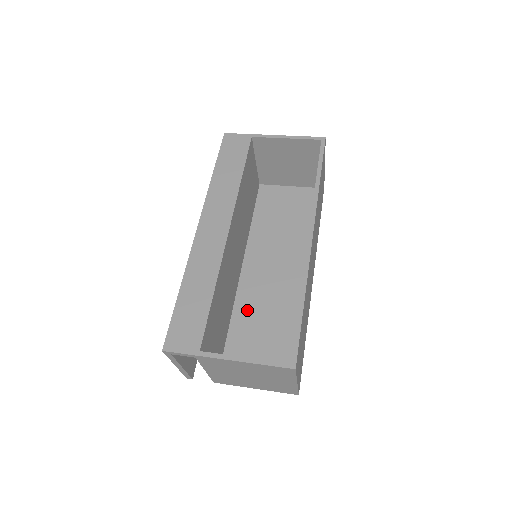
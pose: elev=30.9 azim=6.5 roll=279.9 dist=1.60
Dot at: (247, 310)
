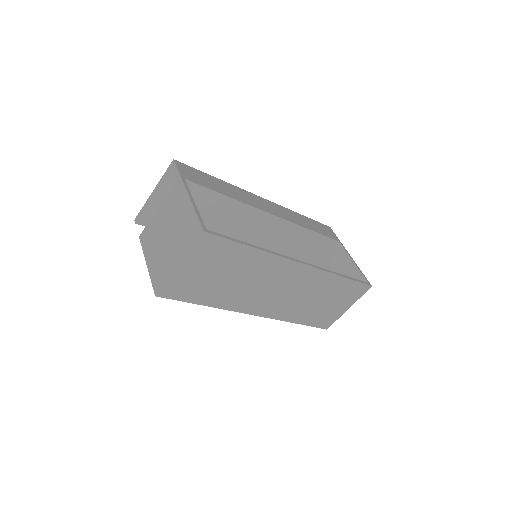
Dot at: occluded
